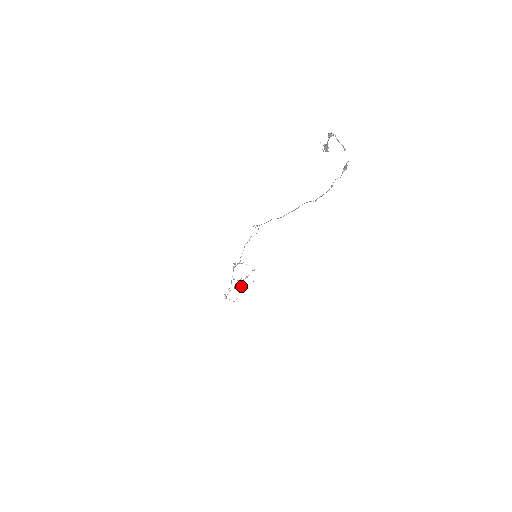
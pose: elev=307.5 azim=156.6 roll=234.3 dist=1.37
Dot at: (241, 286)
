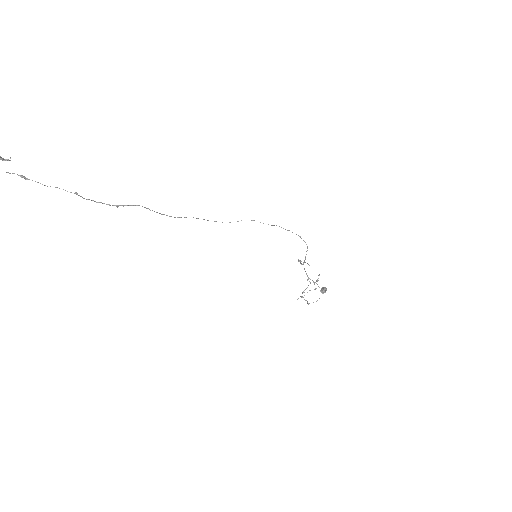
Dot at: (321, 290)
